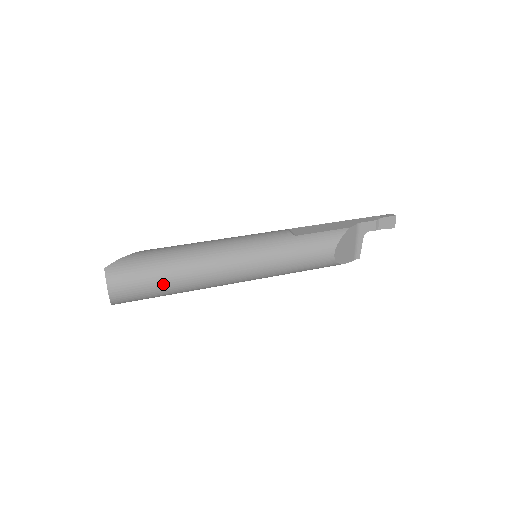
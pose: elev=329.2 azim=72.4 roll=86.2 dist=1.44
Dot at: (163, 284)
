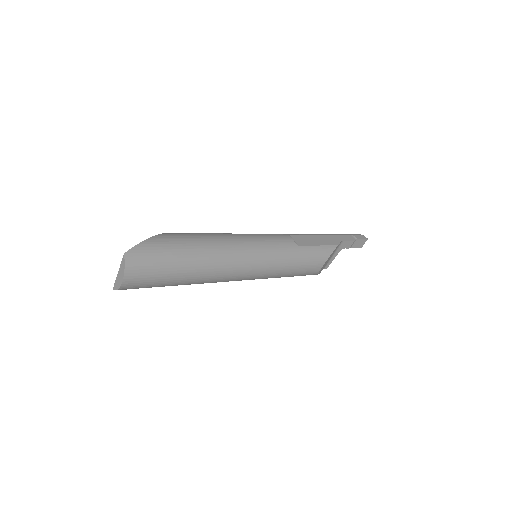
Dot at: (178, 278)
